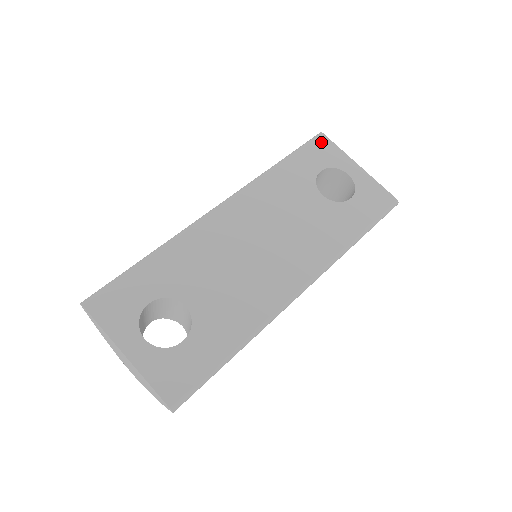
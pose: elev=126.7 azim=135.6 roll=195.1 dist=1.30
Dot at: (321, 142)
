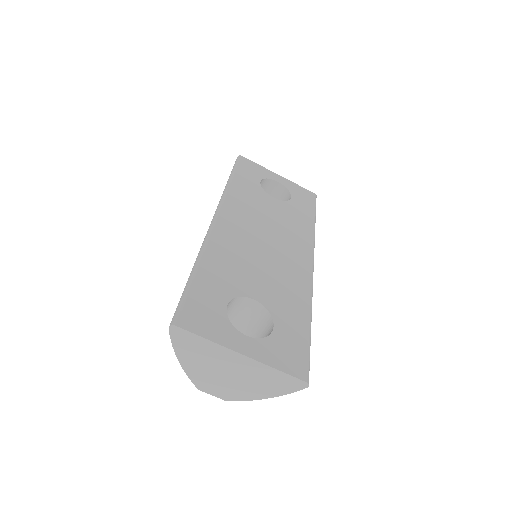
Dot at: (245, 162)
